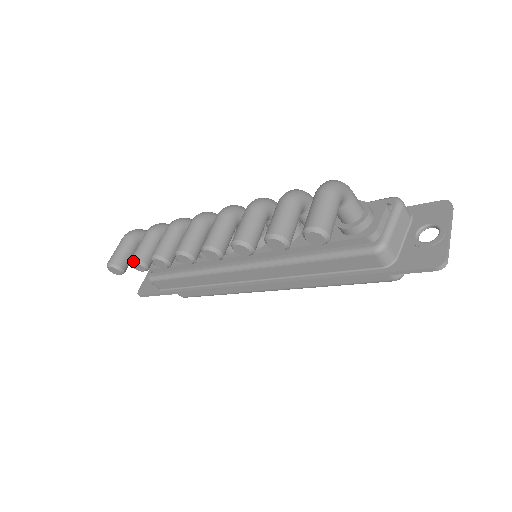
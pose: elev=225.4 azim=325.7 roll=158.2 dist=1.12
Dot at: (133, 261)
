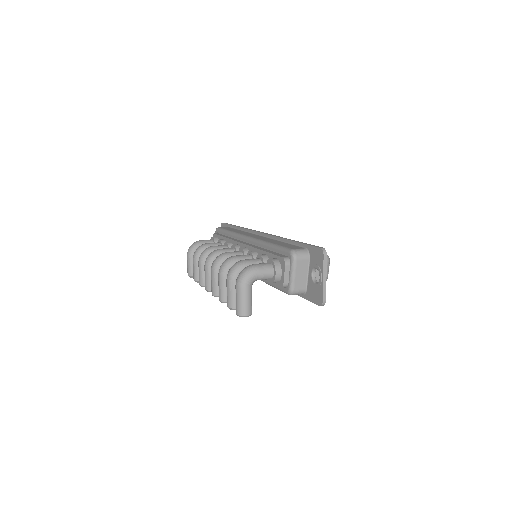
Dot at: (195, 281)
